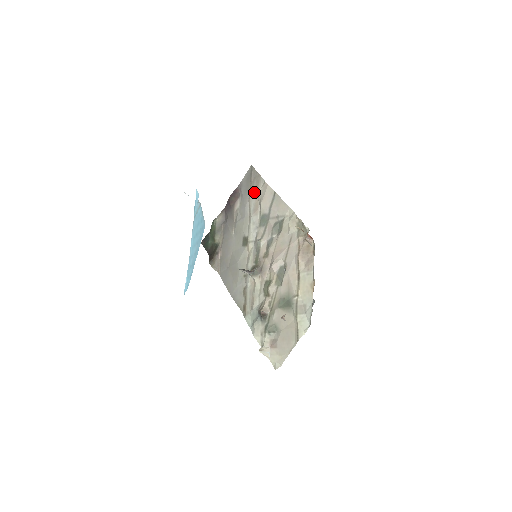
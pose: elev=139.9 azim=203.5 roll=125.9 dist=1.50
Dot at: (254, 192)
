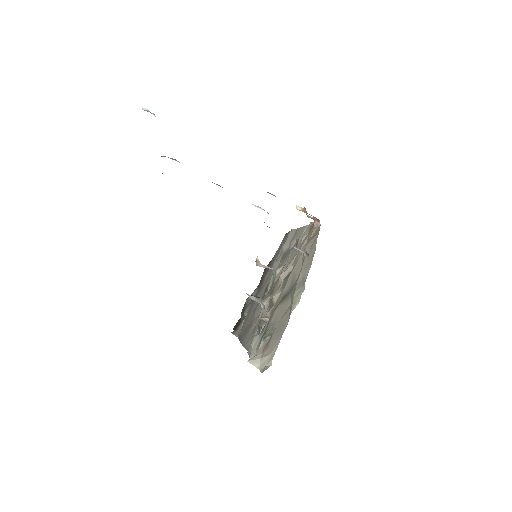
Dot at: (282, 246)
